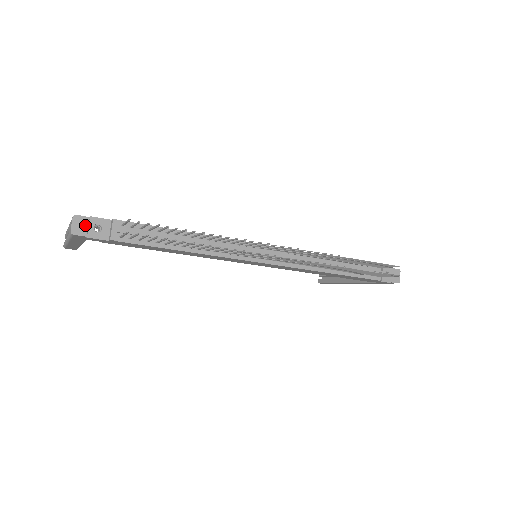
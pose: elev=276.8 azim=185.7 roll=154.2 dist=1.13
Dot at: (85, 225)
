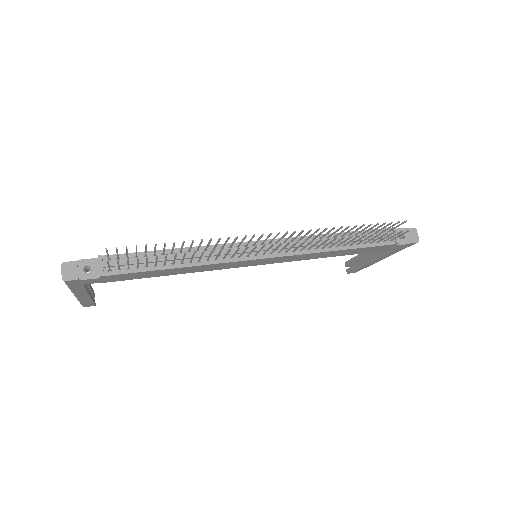
Dot at: (74, 269)
